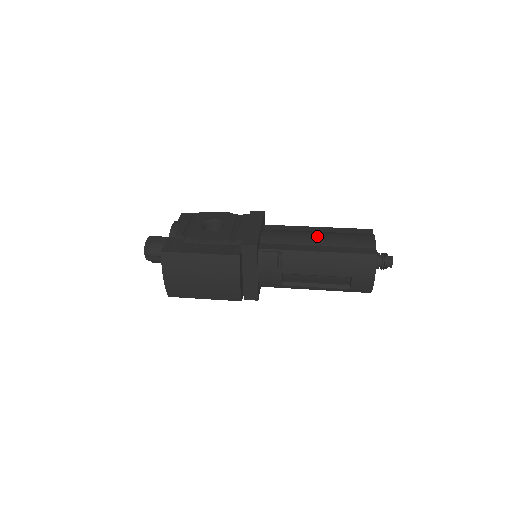
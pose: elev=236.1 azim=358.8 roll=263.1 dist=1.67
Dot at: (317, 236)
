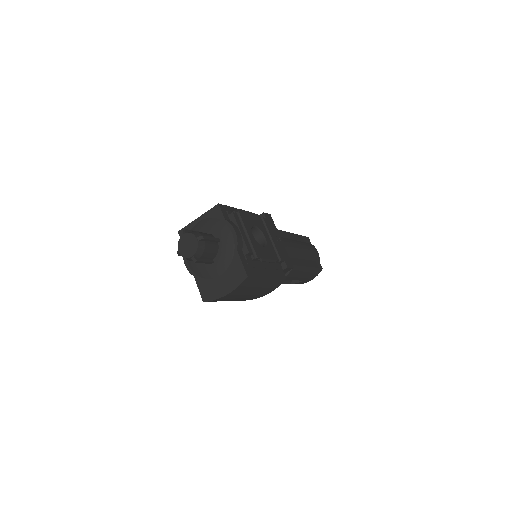
Dot at: (300, 249)
